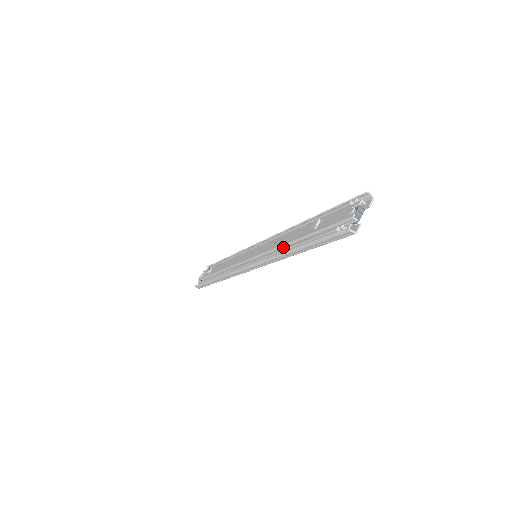
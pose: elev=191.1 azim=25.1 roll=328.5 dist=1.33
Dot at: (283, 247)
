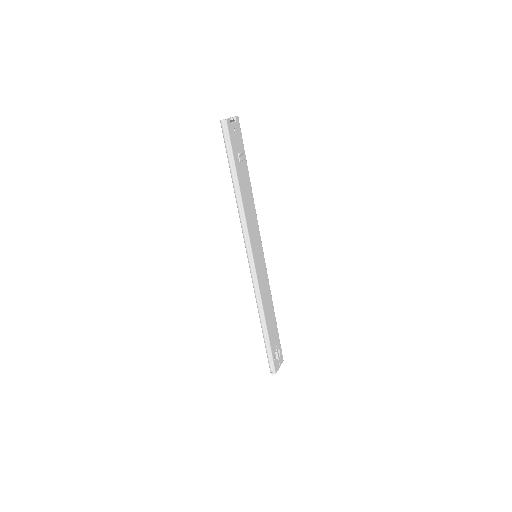
Dot at: occluded
